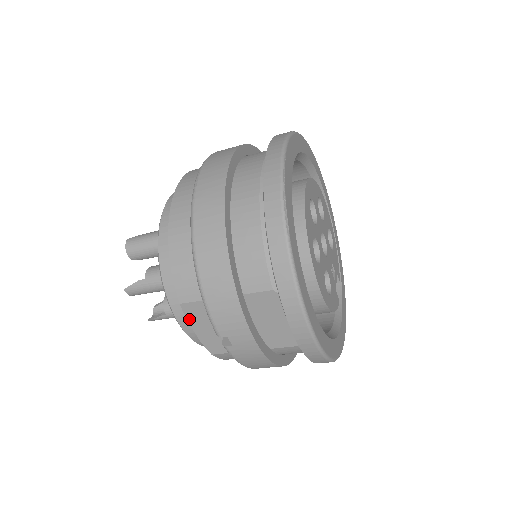
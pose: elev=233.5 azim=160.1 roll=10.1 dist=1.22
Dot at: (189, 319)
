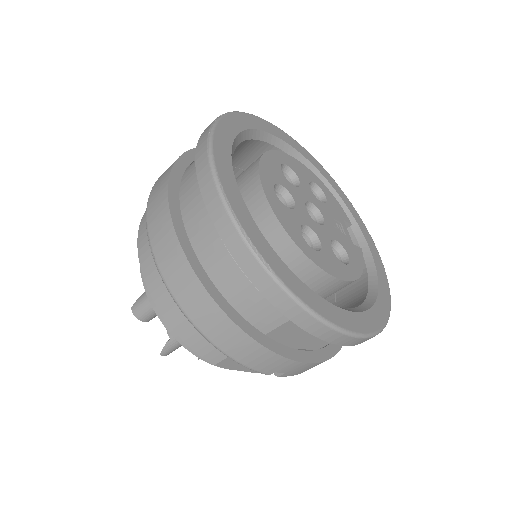
Dot at: (231, 368)
